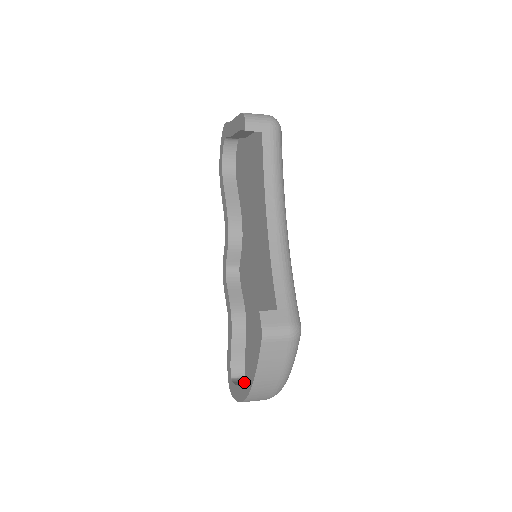
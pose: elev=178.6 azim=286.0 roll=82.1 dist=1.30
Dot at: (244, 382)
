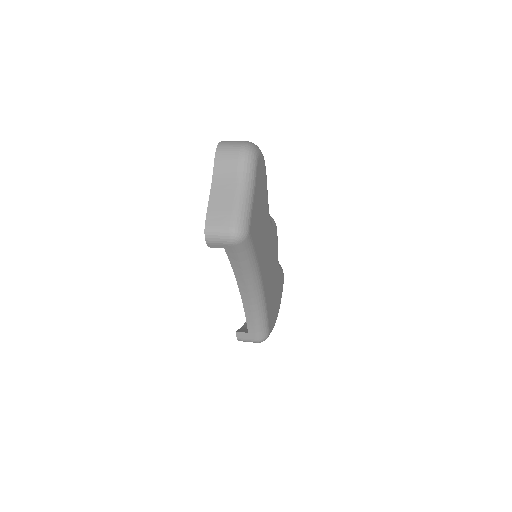
Dot at: occluded
